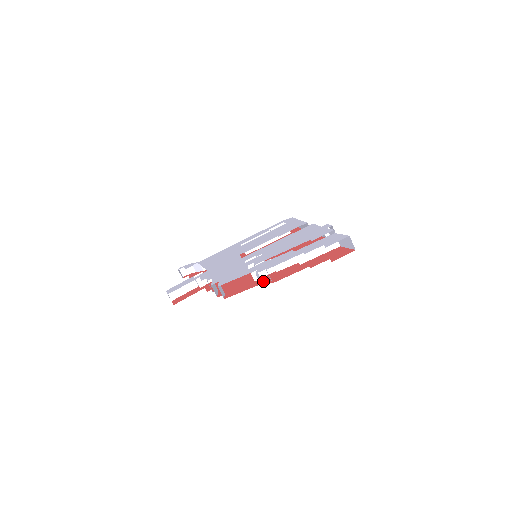
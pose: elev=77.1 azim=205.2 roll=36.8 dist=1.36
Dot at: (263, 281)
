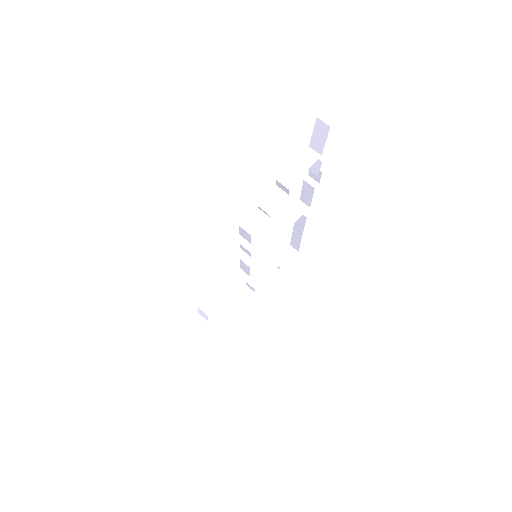
Dot at: occluded
